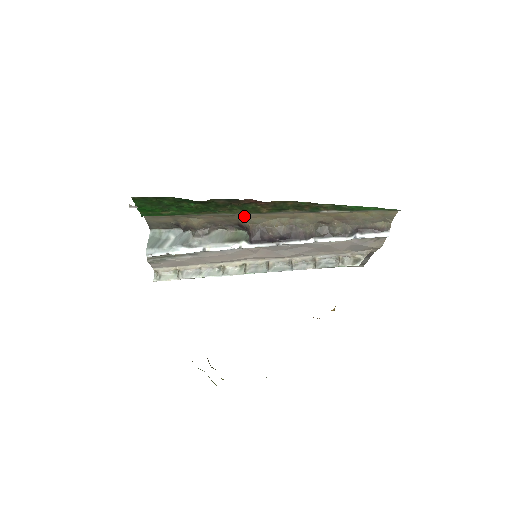
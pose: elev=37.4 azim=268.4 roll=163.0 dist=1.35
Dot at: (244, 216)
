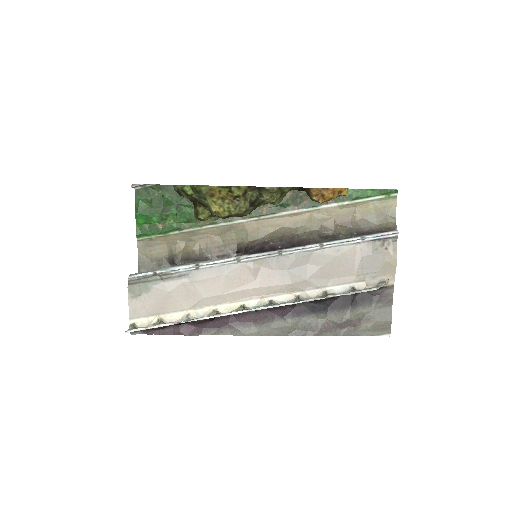
Dot at: (243, 227)
